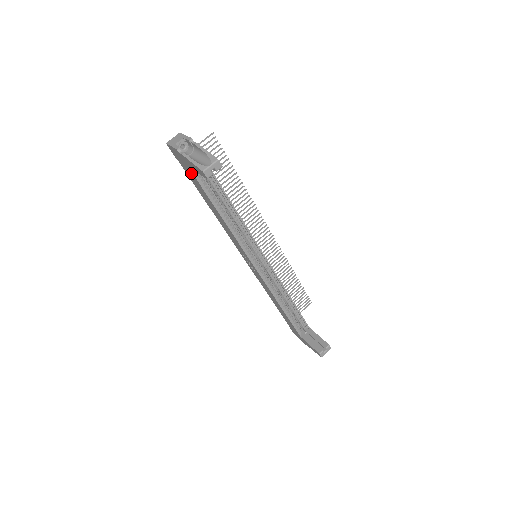
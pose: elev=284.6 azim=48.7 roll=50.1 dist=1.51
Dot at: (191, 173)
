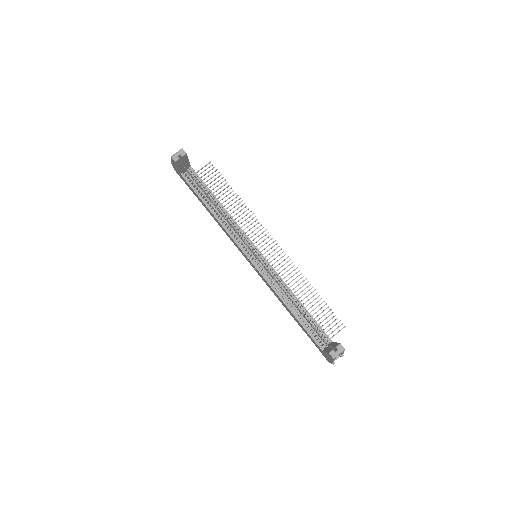
Dot at: (184, 180)
